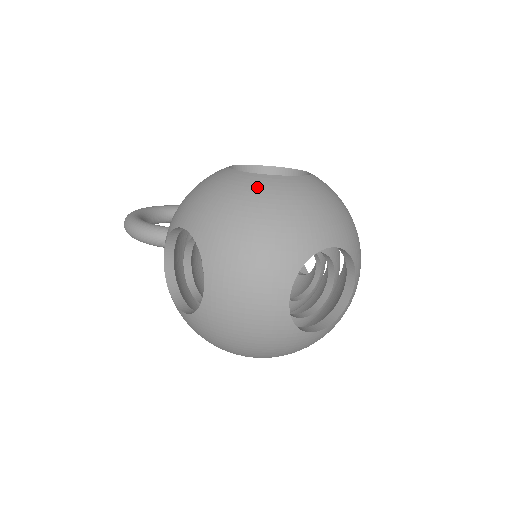
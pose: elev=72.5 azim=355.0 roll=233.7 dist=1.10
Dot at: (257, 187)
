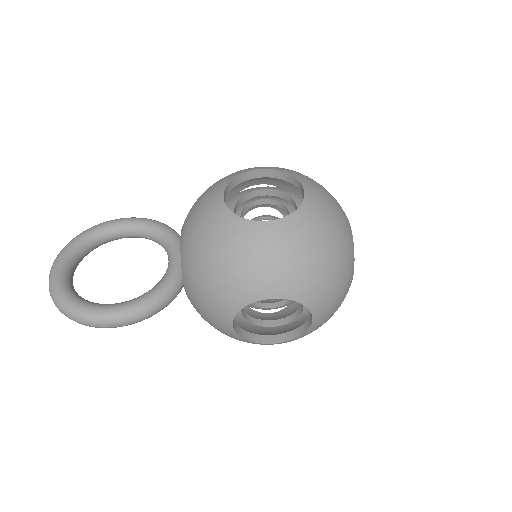
Dot at: (308, 227)
